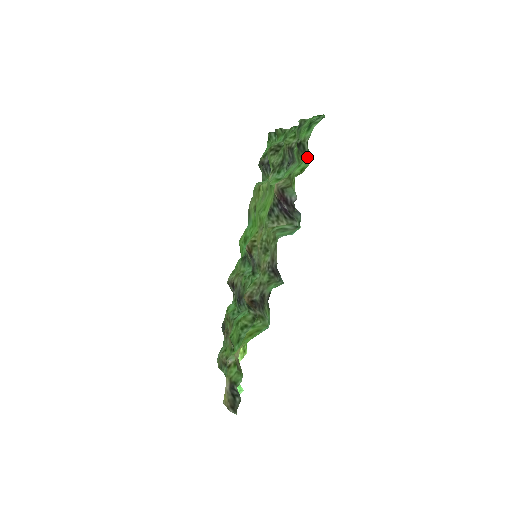
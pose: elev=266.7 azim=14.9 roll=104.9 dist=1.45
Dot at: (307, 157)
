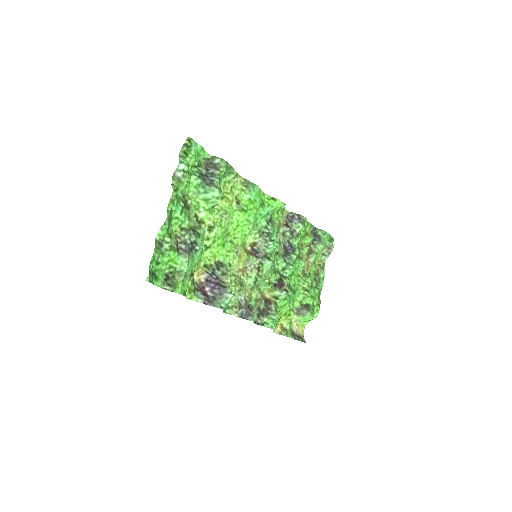
Dot at: (177, 289)
